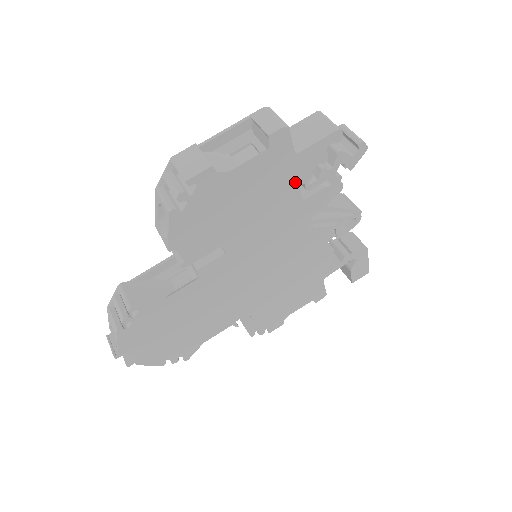
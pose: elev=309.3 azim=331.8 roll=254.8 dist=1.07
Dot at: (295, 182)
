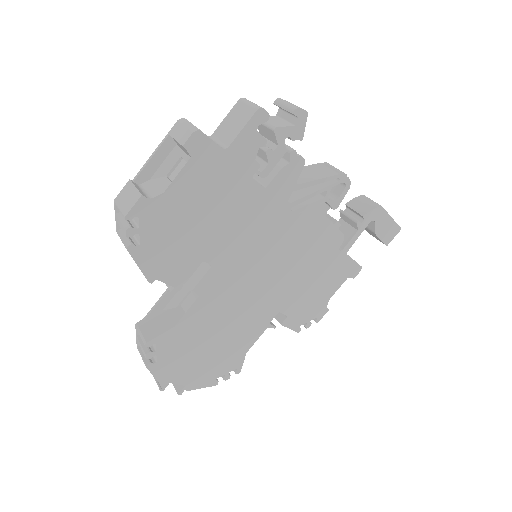
Dot at: (243, 175)
